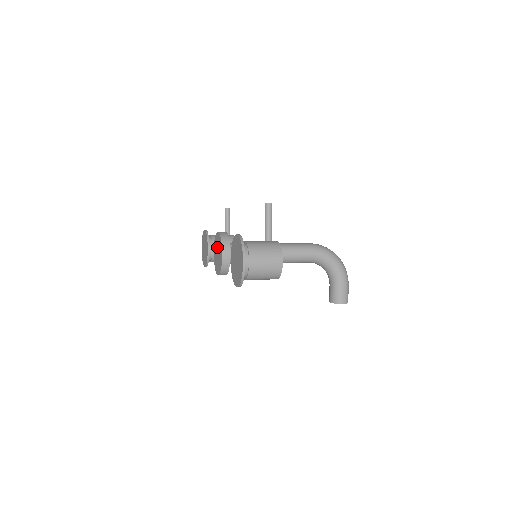
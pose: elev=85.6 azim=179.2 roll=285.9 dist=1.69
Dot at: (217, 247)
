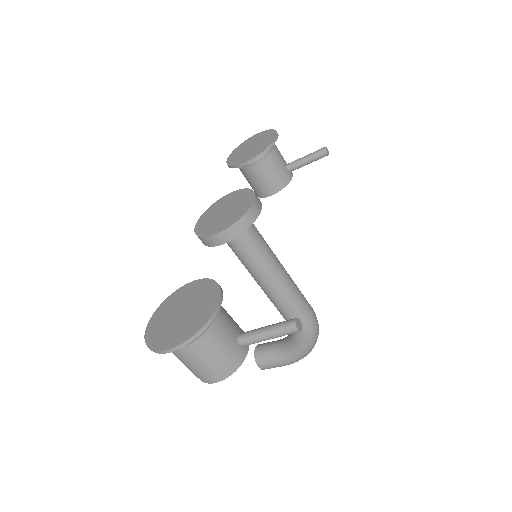
Dot at: (233, 206)
